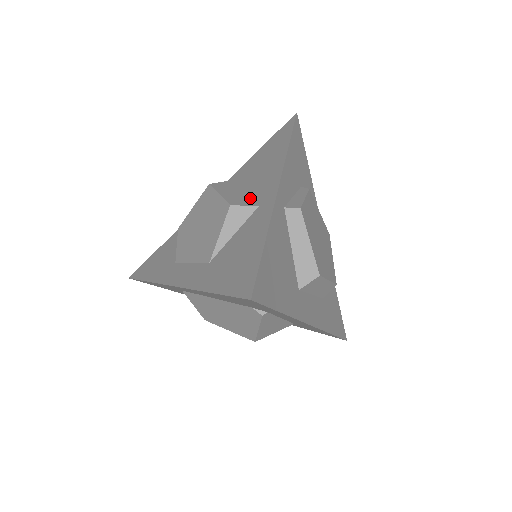
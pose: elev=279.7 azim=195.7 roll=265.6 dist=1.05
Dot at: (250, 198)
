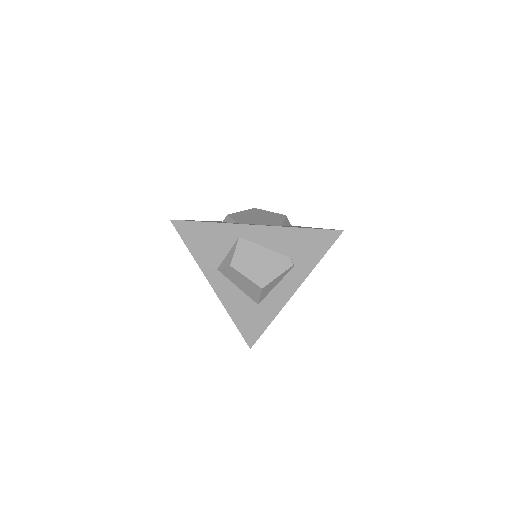
Dot at: occluded
